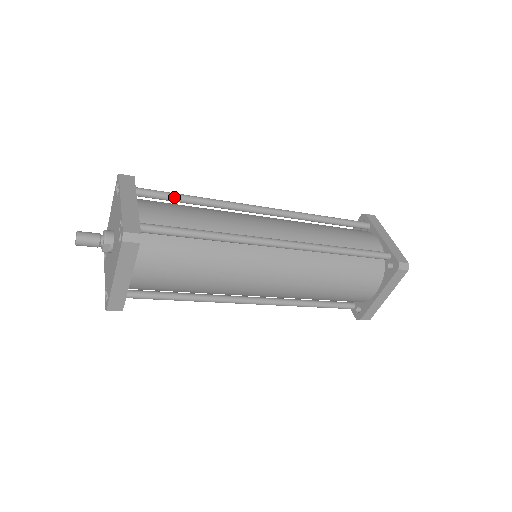
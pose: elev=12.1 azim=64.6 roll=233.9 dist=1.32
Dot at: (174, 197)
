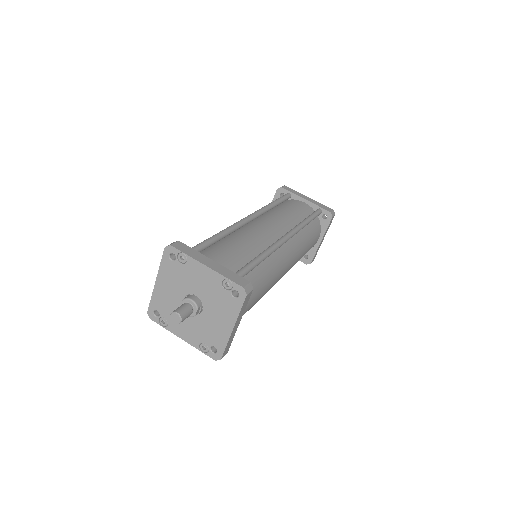
Dot at: (212, 242)
